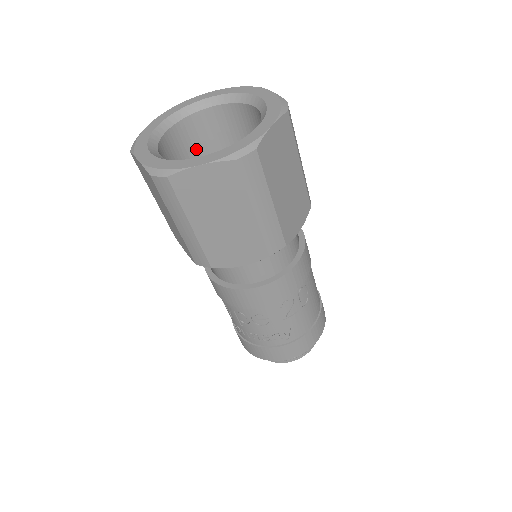
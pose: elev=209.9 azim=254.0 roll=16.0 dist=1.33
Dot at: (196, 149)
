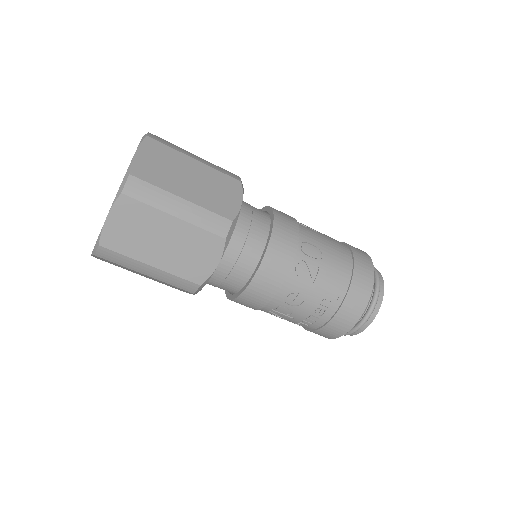
Dot at: occluded
